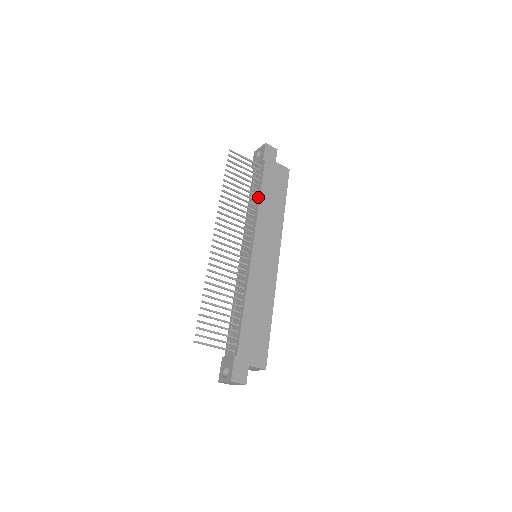
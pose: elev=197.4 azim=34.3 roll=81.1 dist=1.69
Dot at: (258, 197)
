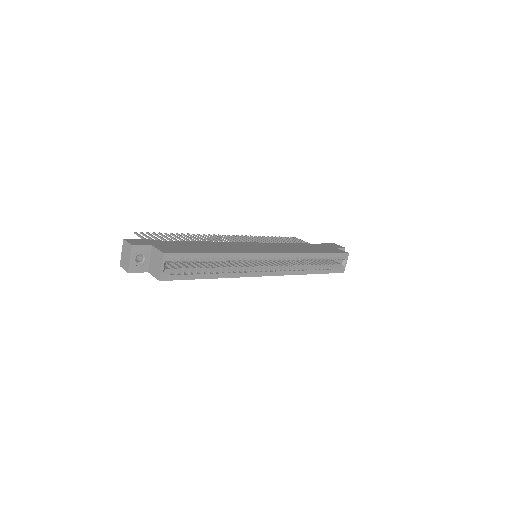
Dot at: occluded
